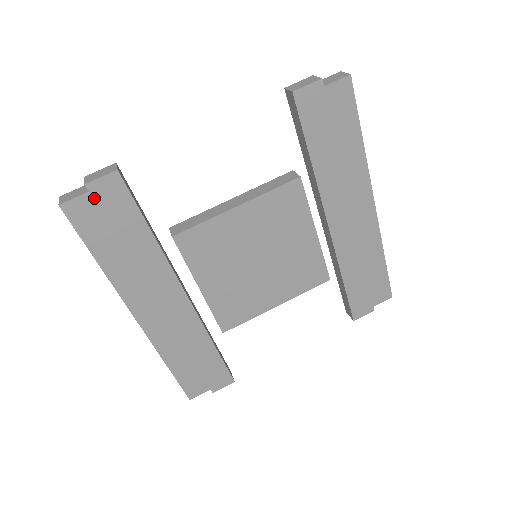
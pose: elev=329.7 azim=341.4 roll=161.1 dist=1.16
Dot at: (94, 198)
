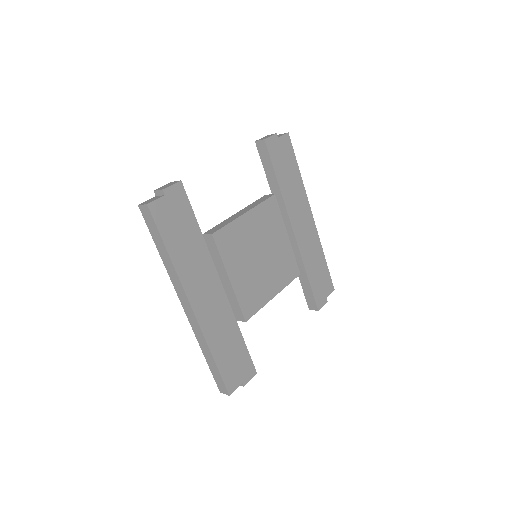
Dot at: (168, 200)
